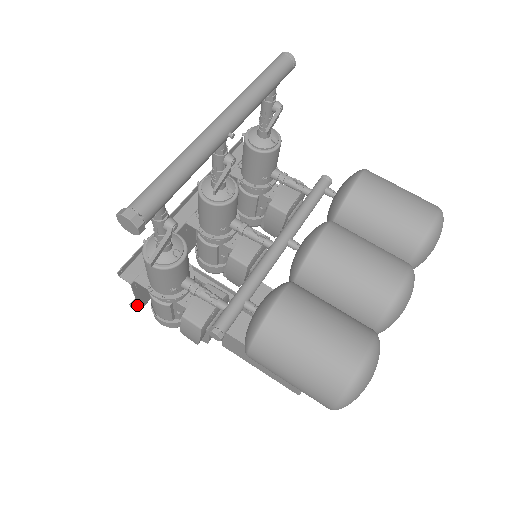
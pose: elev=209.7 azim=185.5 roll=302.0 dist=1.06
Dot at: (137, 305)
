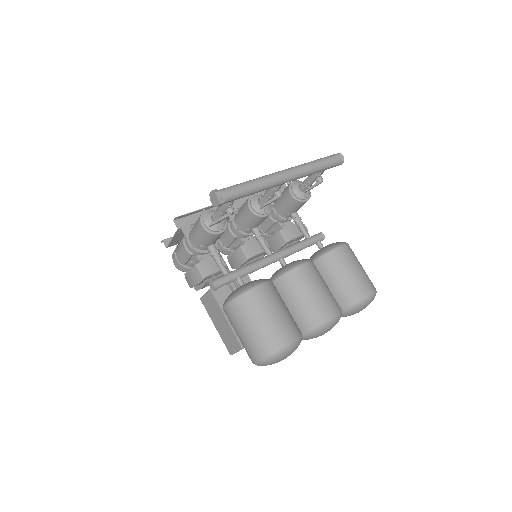
Dot at: (167, 243)
